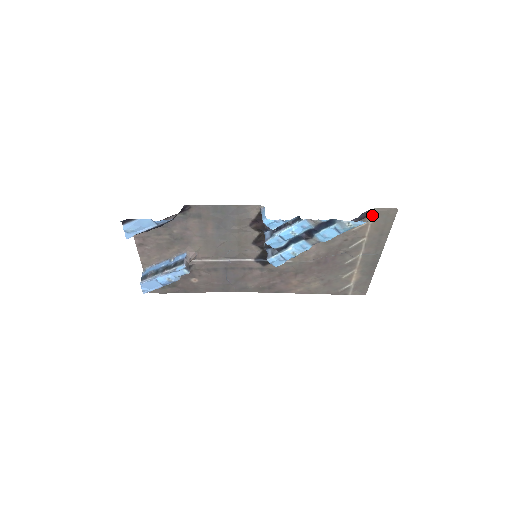
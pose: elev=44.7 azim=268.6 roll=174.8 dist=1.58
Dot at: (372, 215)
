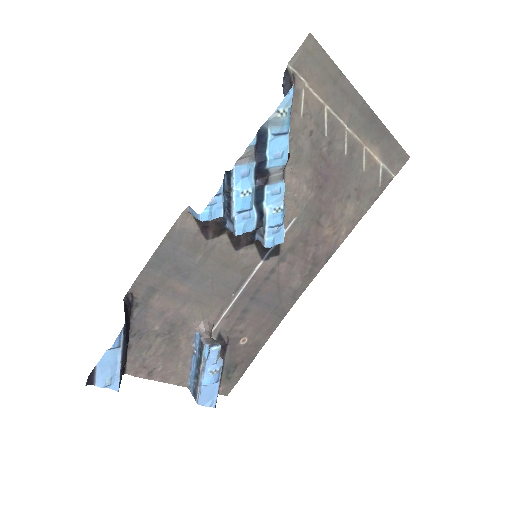
Dot at: (296, 76)
